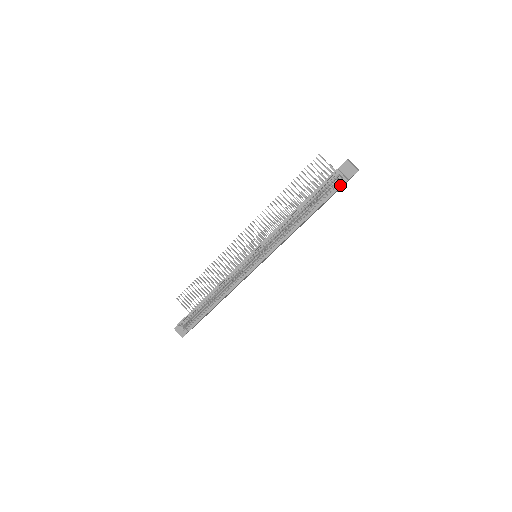
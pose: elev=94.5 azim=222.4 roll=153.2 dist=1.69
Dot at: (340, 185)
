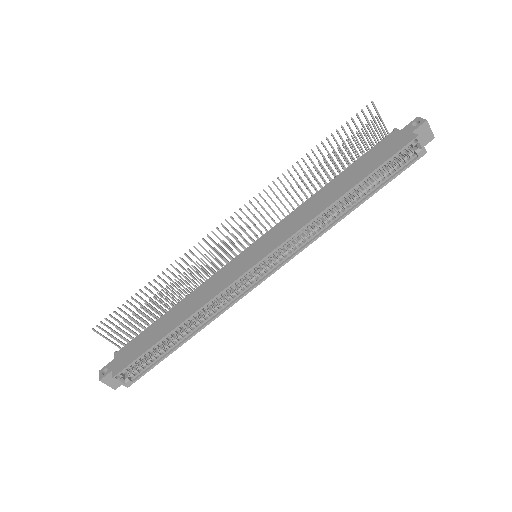
Dot at: (415, 159)
